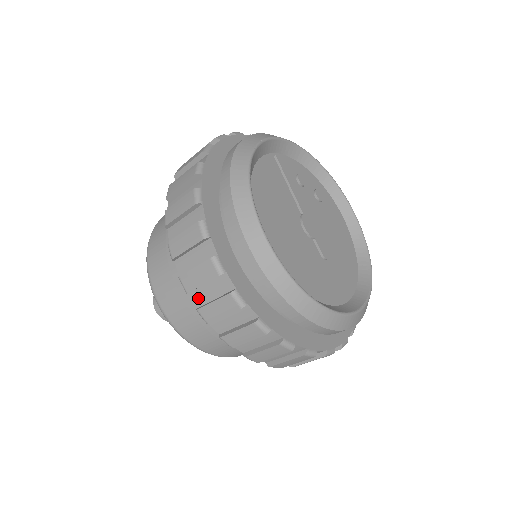
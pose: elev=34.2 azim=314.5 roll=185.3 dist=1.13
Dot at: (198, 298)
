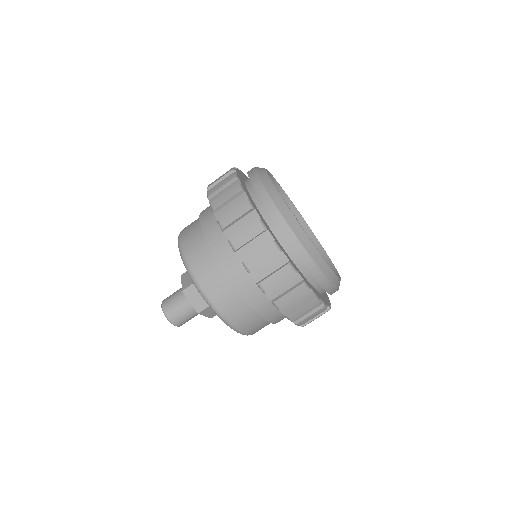
Dot at: (243, 254)
